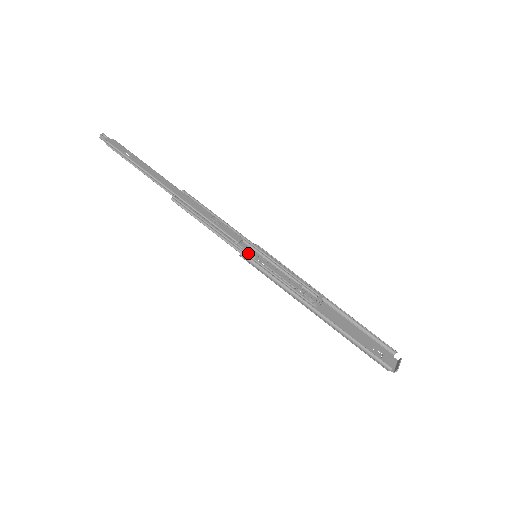
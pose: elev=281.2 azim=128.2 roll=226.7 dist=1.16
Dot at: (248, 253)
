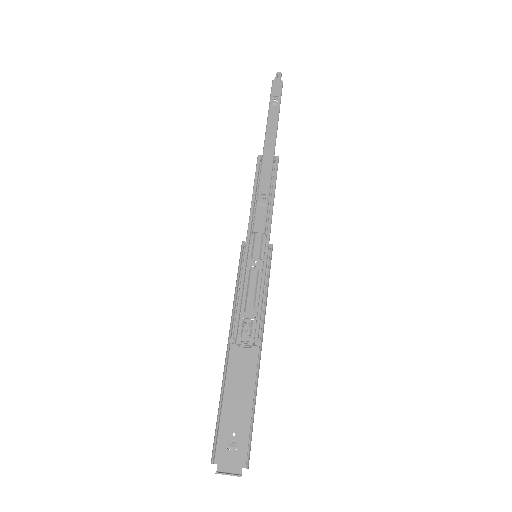
Dot at: (247, 246)
